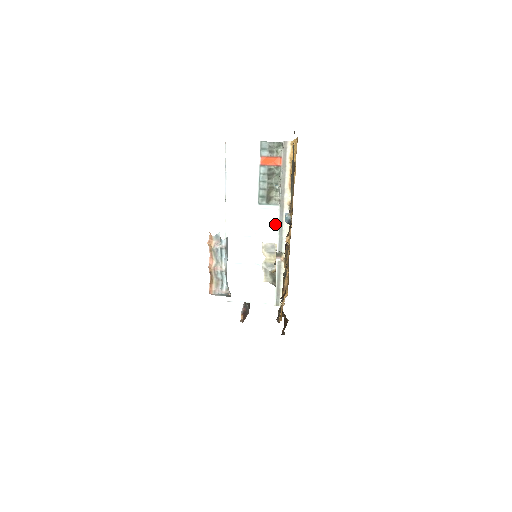
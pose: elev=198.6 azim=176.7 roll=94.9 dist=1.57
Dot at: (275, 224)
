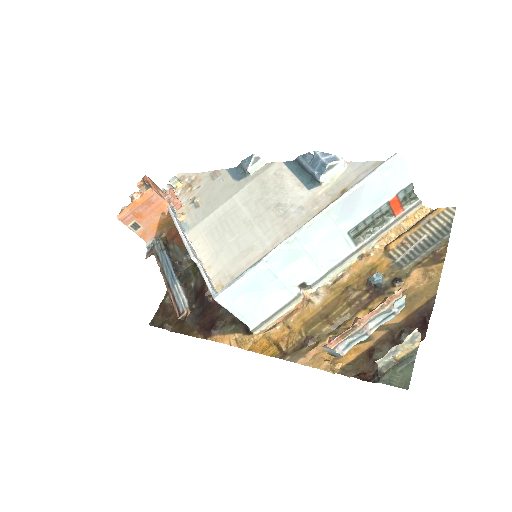
Dot at: (336, 259)
